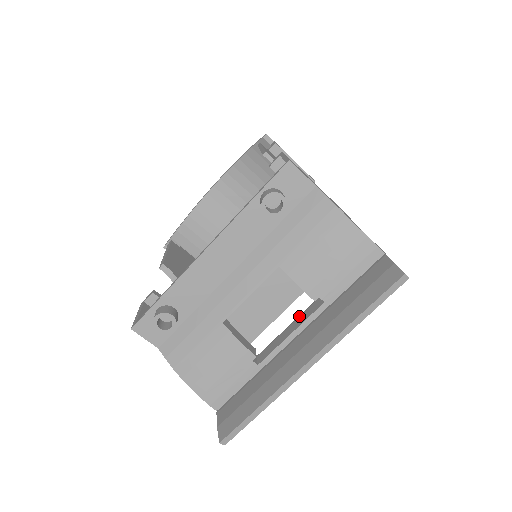
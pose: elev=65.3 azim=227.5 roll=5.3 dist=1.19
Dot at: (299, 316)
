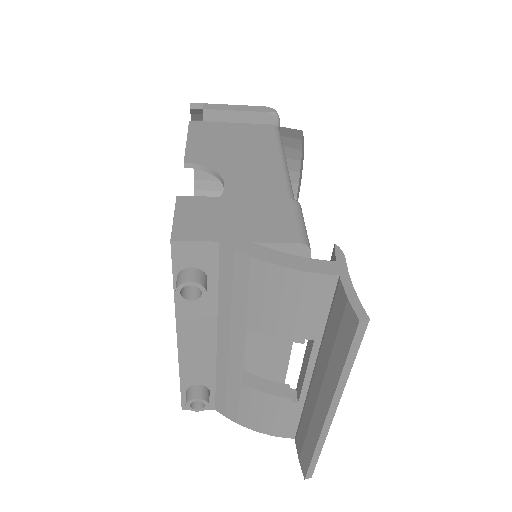
Dot at: occluded
